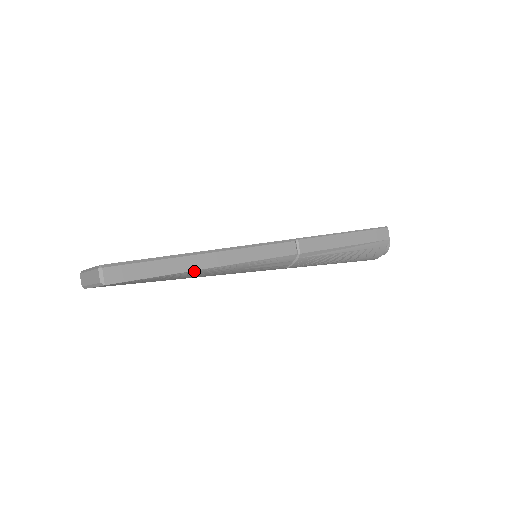
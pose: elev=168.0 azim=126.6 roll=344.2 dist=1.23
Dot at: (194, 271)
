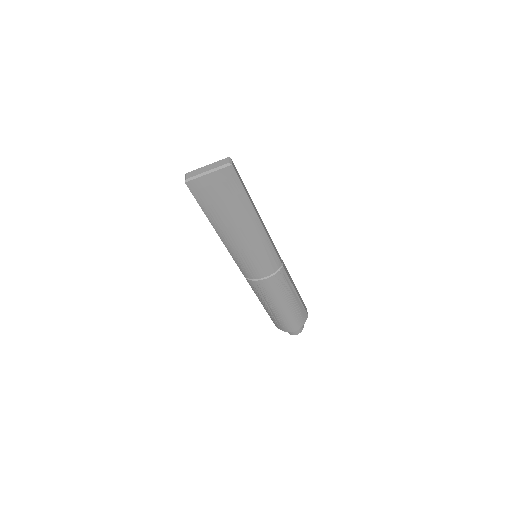
Dot at: (254, 210)
